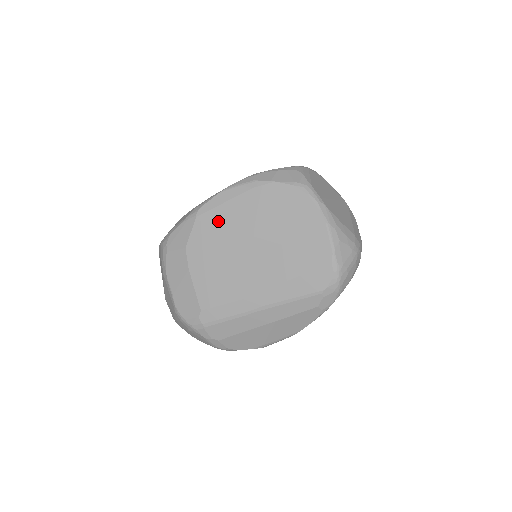
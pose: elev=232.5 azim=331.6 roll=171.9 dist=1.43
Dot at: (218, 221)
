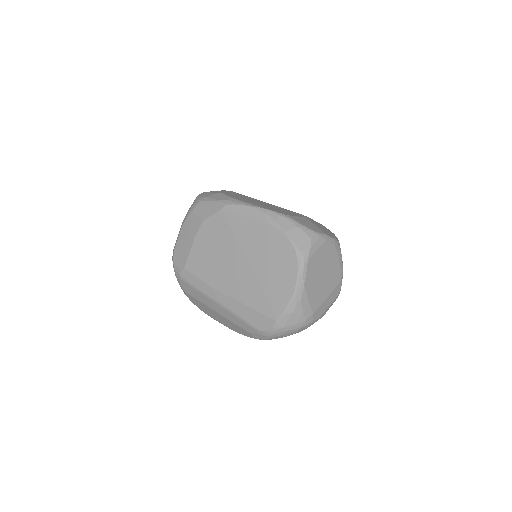
Dot at: (233, 225)
